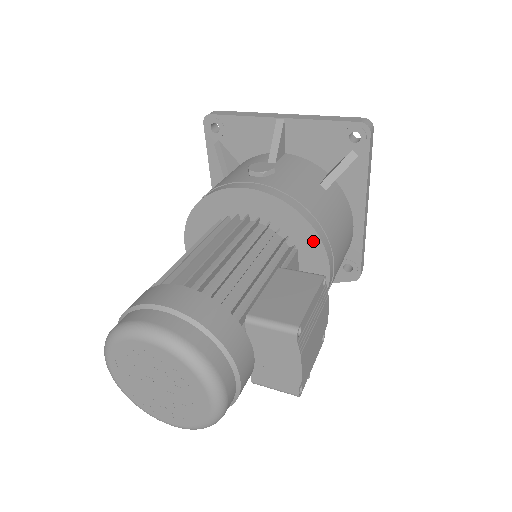
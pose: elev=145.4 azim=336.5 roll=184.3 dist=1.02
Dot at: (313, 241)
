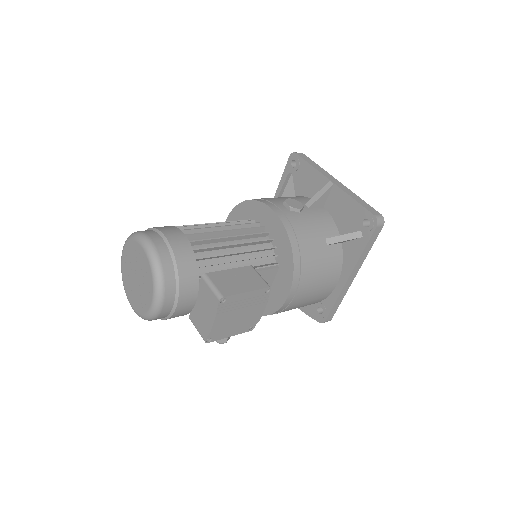
Dot at: (289, 268)
